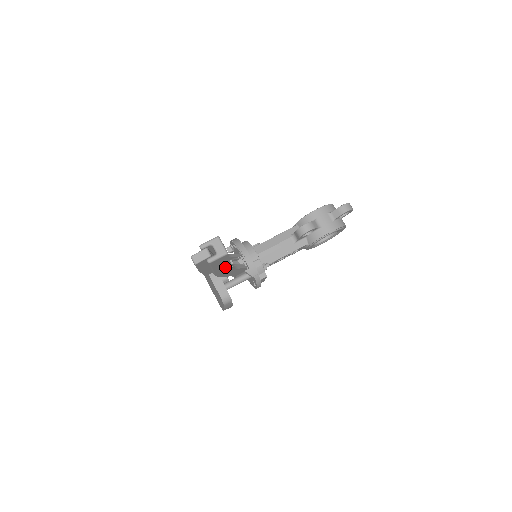
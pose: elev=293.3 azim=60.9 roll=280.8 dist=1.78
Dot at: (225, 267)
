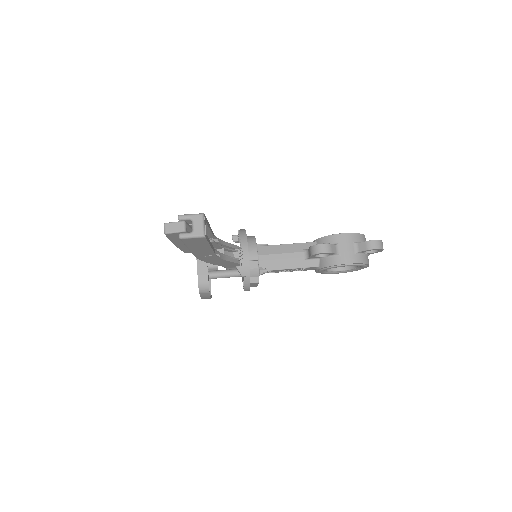
Dot at: (207, 252)
